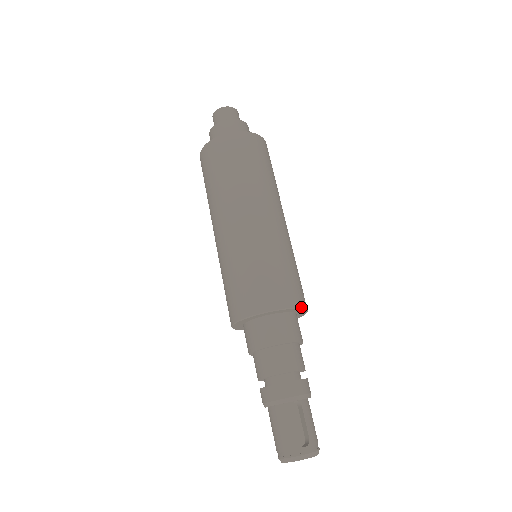
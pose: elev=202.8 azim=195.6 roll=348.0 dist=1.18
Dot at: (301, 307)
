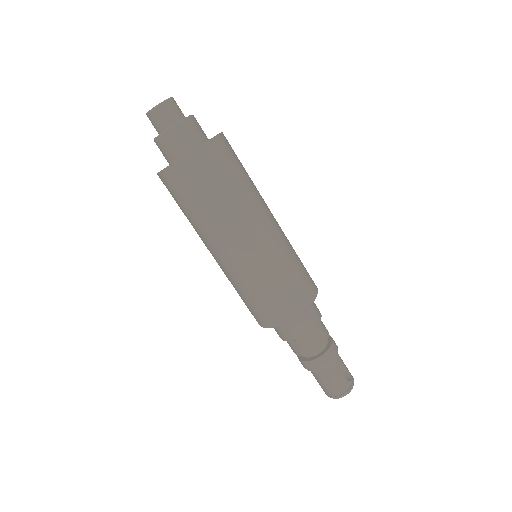
Dot at: (316, 286)
